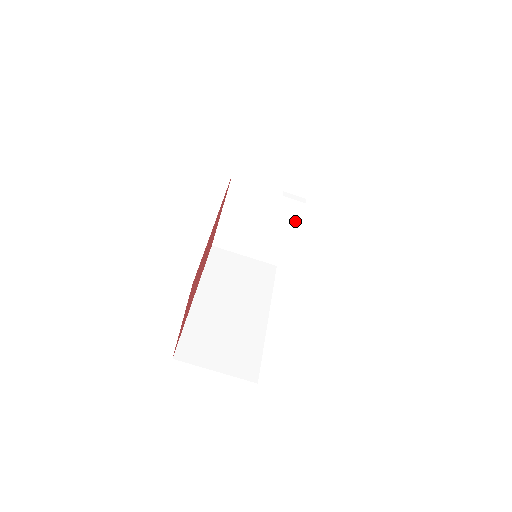
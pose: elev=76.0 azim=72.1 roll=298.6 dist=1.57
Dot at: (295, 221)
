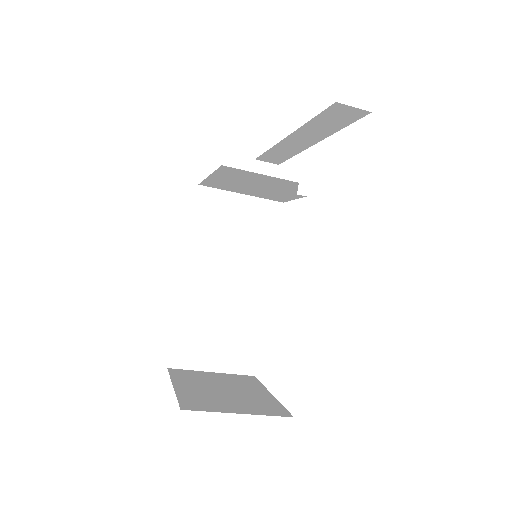
Dot at: occluded
